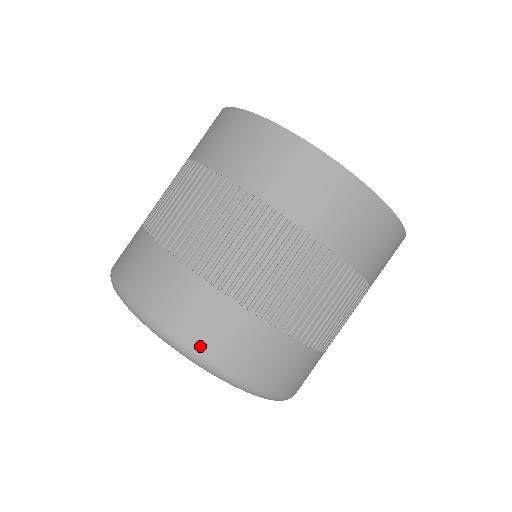
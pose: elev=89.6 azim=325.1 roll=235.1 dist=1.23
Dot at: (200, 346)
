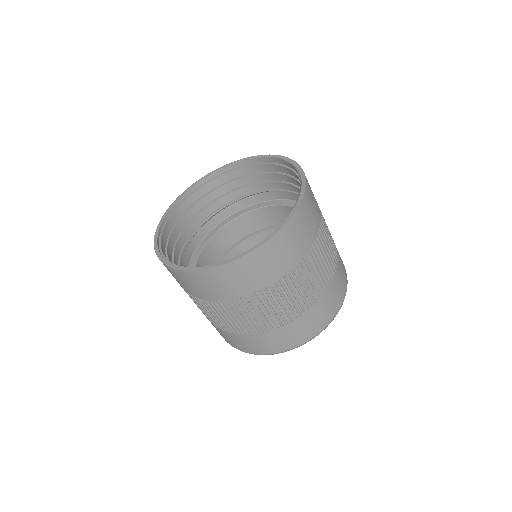
Dot at: (340, 303)
